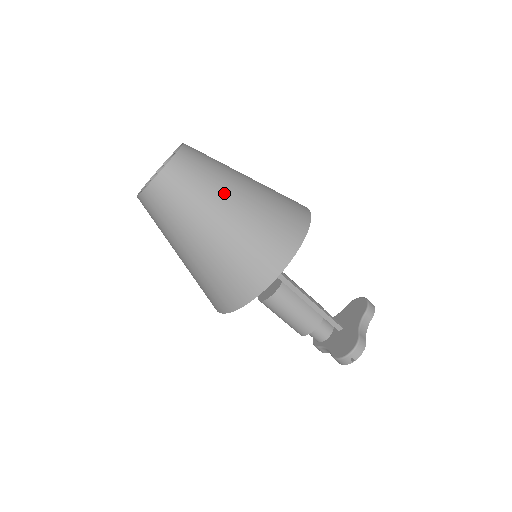
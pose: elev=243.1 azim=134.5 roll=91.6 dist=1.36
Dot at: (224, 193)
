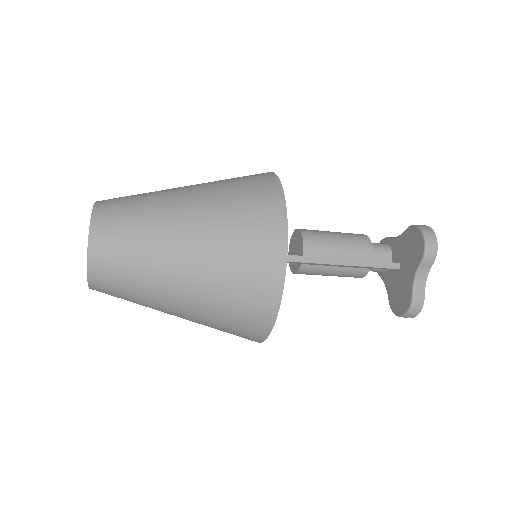
Dot at: (163, 283)
